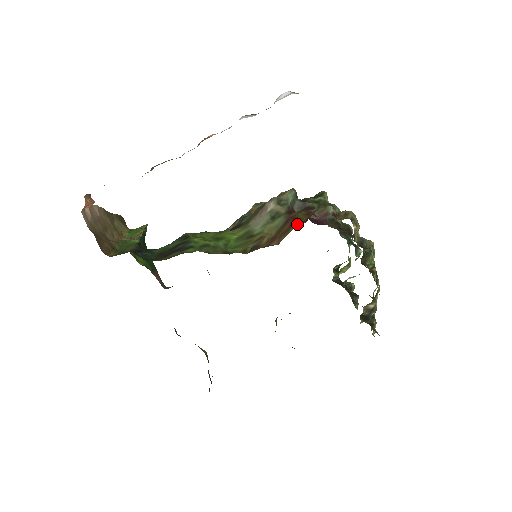
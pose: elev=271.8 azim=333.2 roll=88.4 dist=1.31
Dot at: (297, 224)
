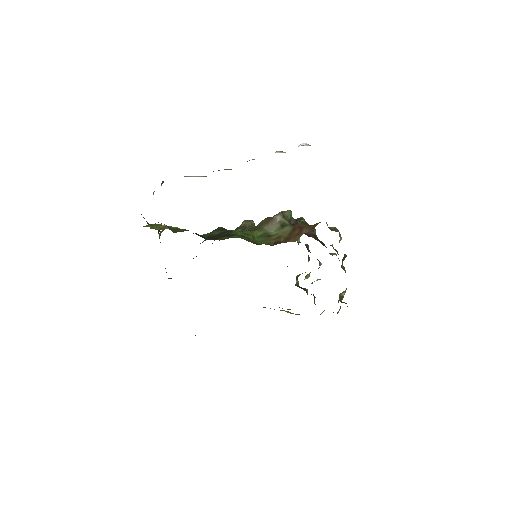
Dot at: (307, 230)
